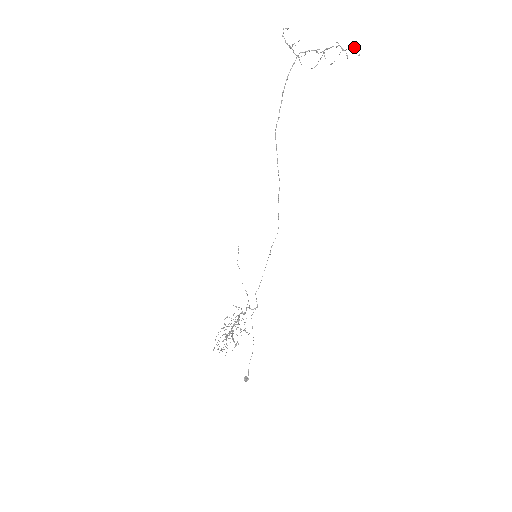
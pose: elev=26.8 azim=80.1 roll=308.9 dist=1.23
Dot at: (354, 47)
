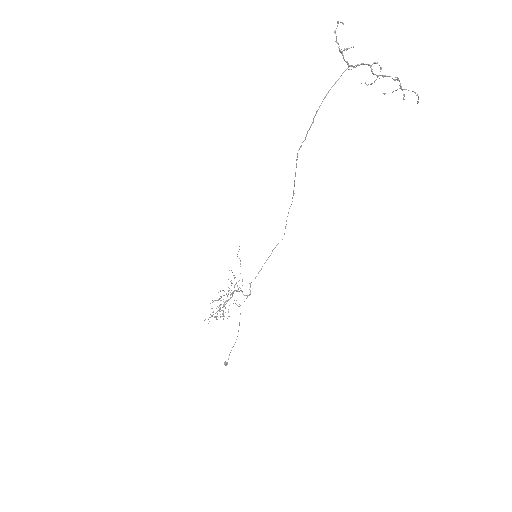
Dot at: occluded
